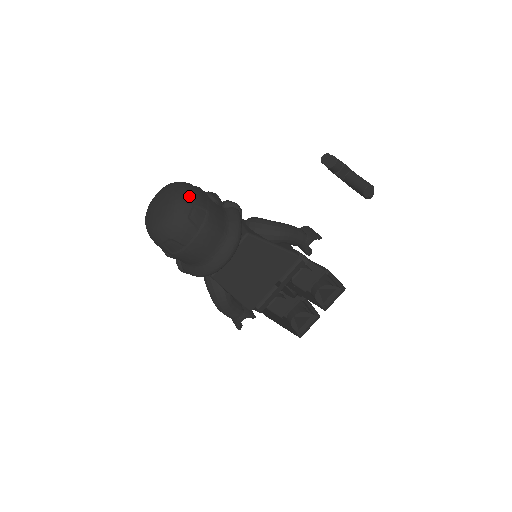
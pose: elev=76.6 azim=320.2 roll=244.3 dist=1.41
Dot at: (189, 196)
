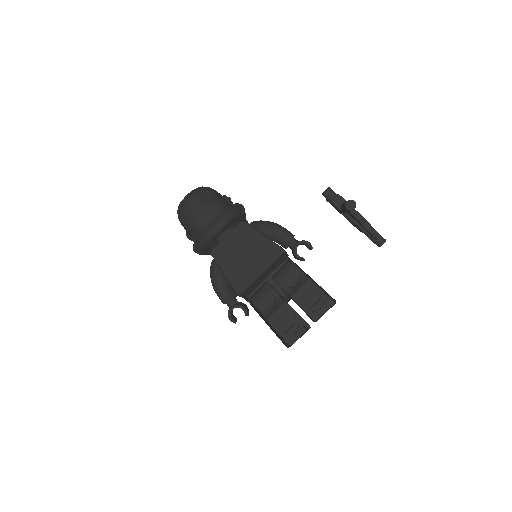
Dot at: (206, 187)
